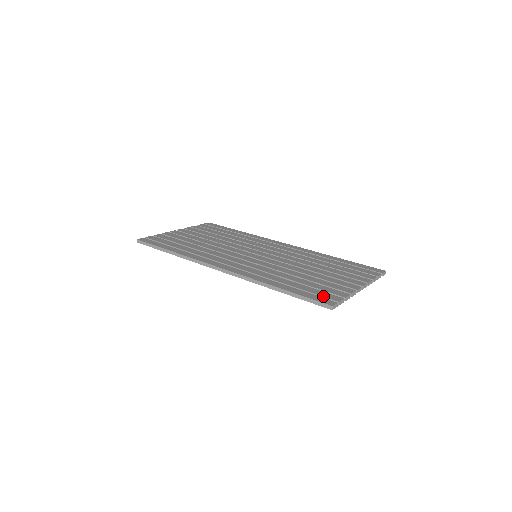
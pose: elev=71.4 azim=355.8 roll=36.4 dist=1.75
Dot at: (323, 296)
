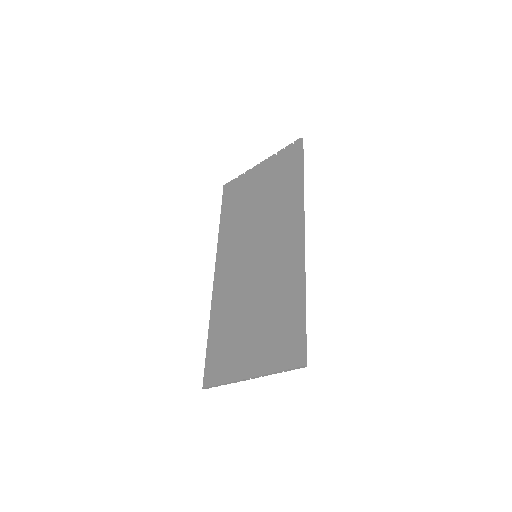
Dot at: (212, 370)
